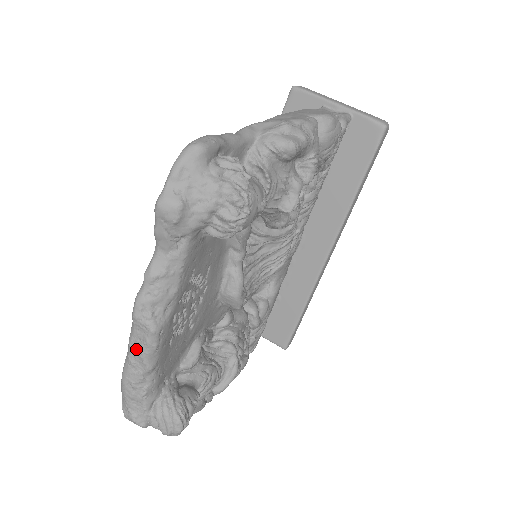
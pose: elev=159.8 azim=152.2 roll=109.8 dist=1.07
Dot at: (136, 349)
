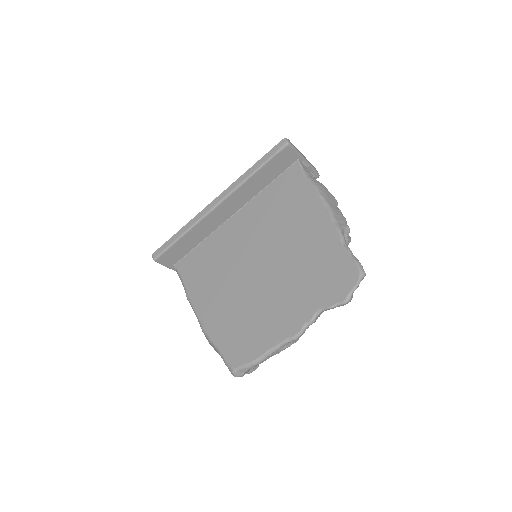
Dot at: (280, 350)
